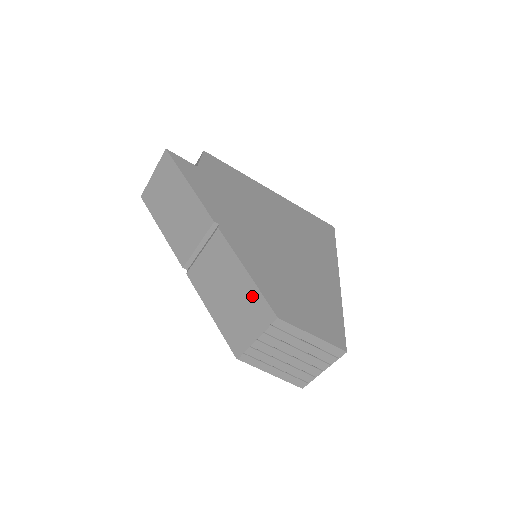
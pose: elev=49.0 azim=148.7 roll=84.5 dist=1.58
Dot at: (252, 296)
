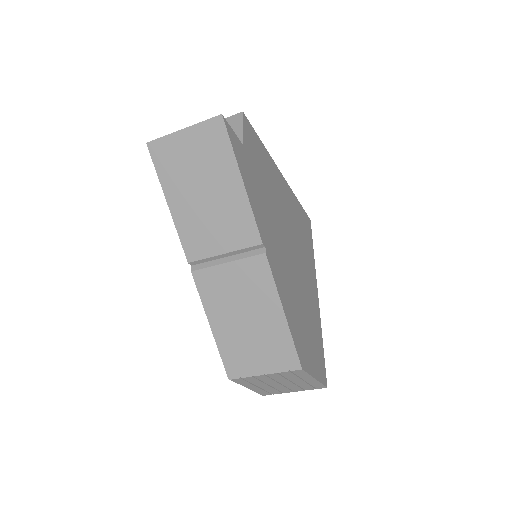
Dot at: (279, 338)
